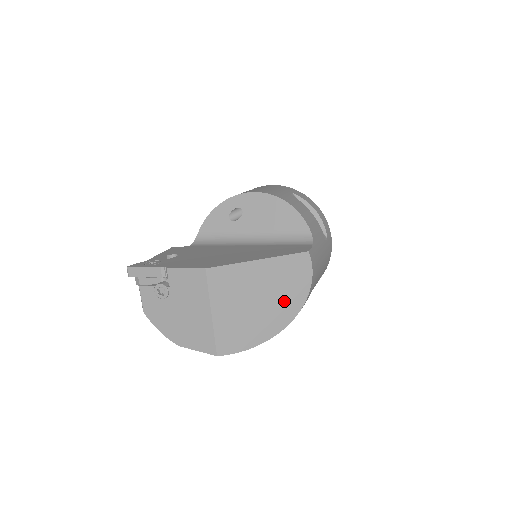
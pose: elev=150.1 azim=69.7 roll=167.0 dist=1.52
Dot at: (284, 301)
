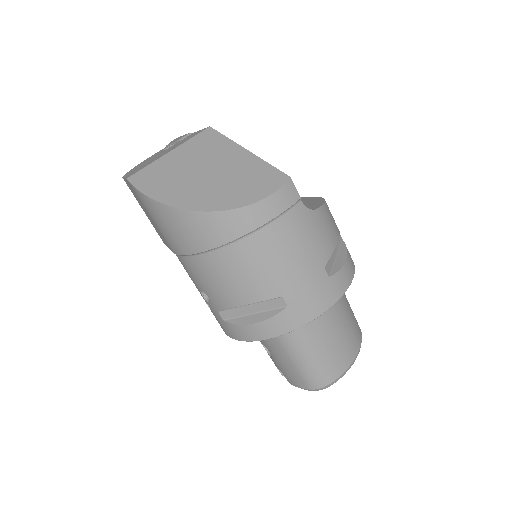
Dot at: (222, 191)
